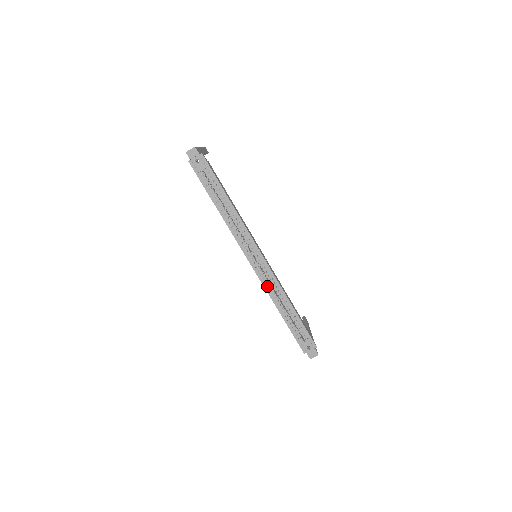
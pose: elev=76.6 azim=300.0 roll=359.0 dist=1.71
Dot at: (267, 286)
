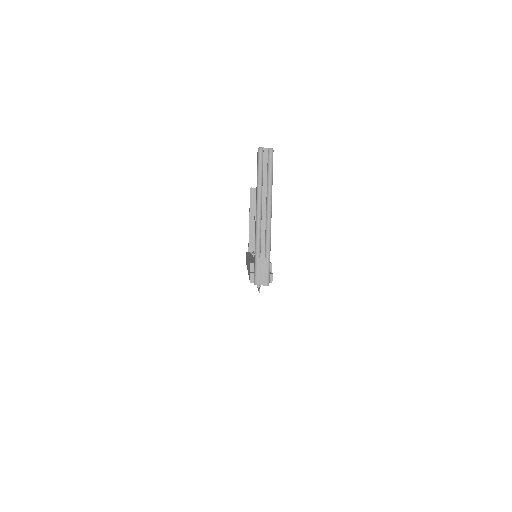
Dot at: occluded
